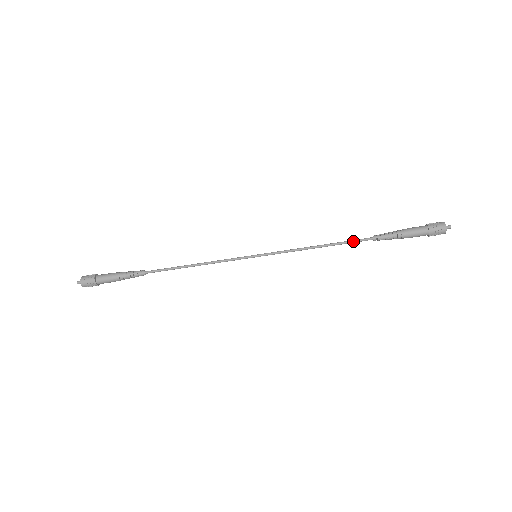
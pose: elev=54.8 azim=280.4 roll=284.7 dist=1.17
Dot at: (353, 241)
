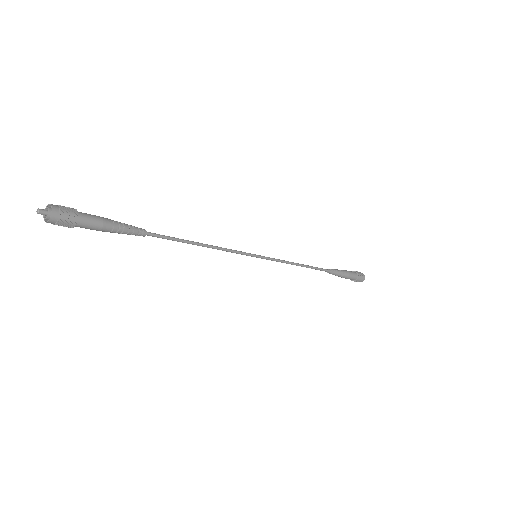
Dot at: occluded
